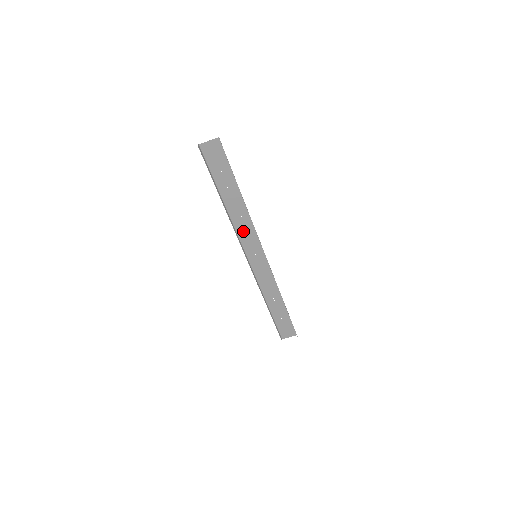
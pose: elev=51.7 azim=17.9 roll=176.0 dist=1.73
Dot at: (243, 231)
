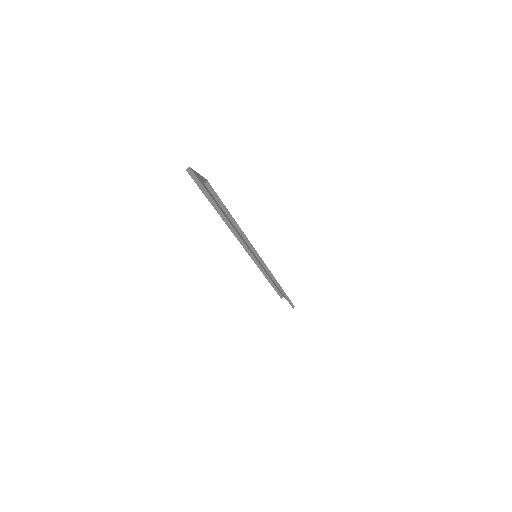
Dot at: occluded
